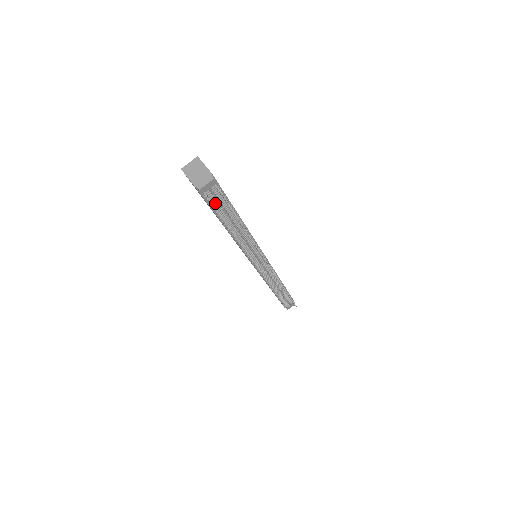
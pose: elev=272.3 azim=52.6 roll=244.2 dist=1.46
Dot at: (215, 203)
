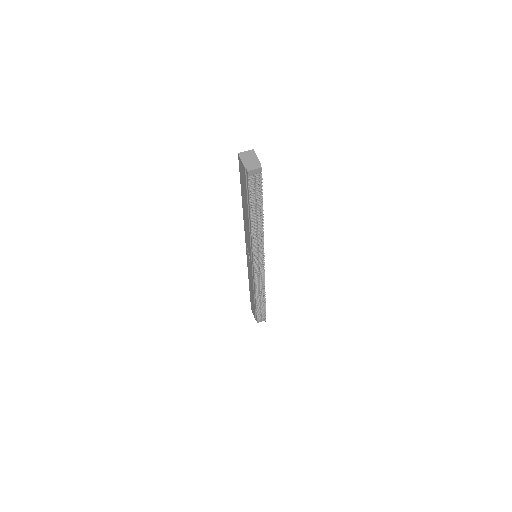
Dot at: (252, 188)
